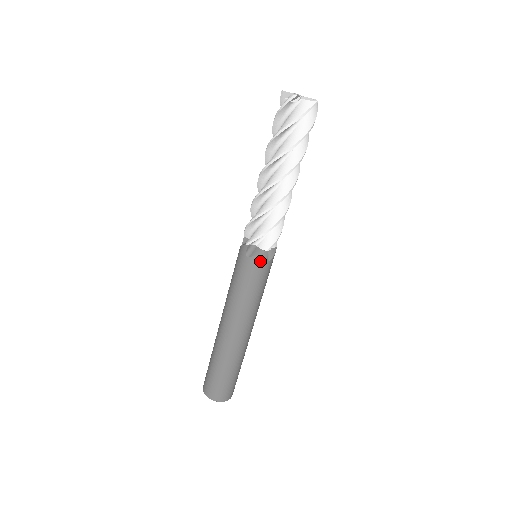
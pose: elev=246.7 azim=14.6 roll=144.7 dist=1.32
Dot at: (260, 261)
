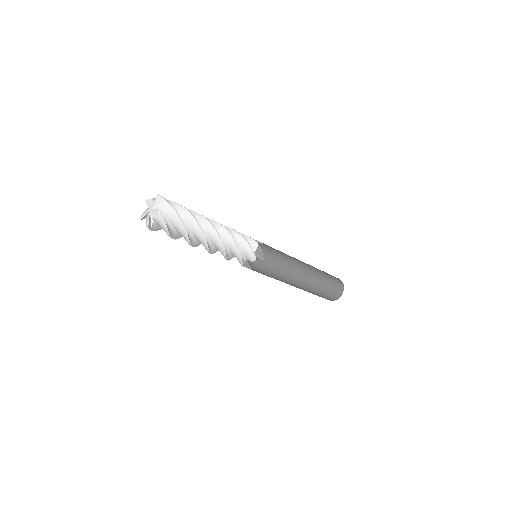
Dot at: occluded
